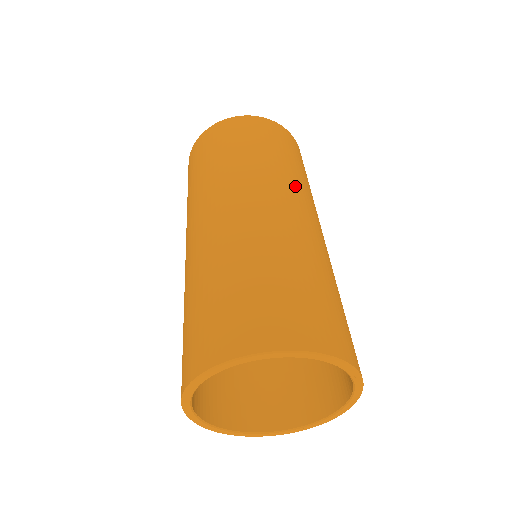
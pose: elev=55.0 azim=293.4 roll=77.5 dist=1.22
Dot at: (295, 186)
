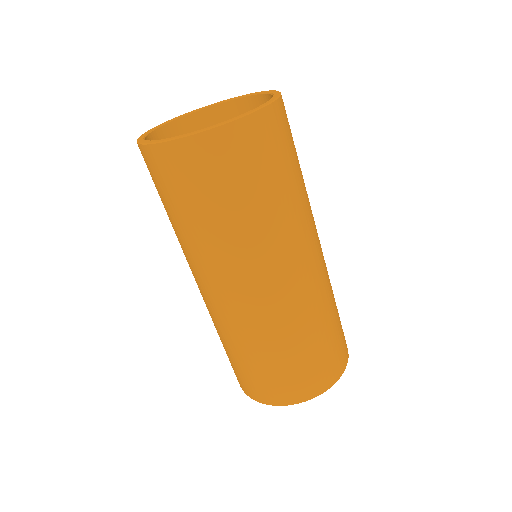
Dot at: (296, 232)
